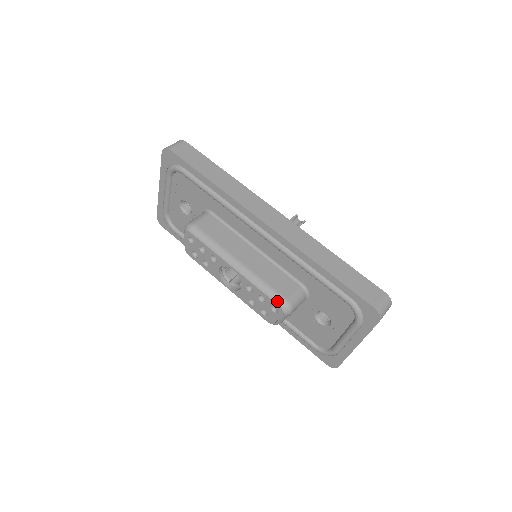
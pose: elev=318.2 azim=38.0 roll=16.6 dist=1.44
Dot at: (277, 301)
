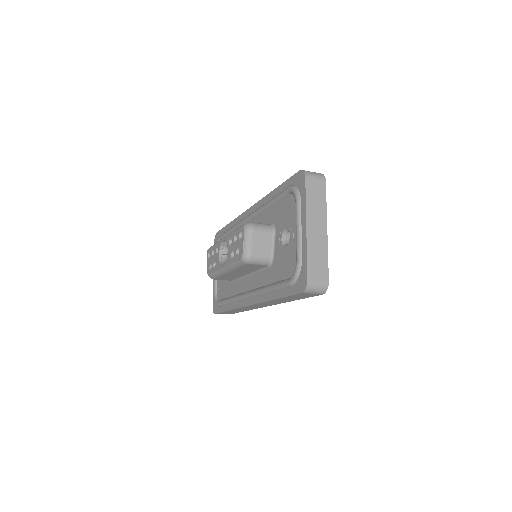
Dot at: (241, 226)
